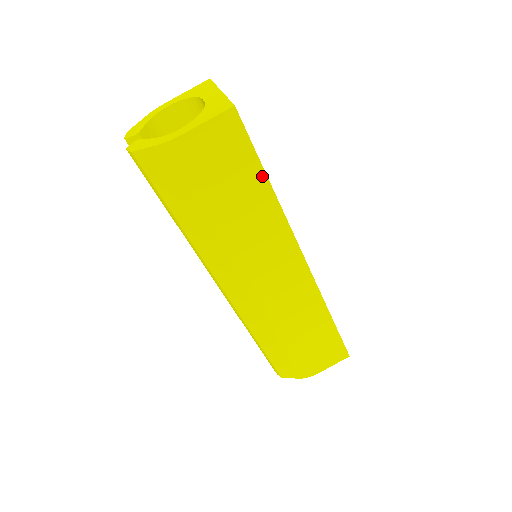
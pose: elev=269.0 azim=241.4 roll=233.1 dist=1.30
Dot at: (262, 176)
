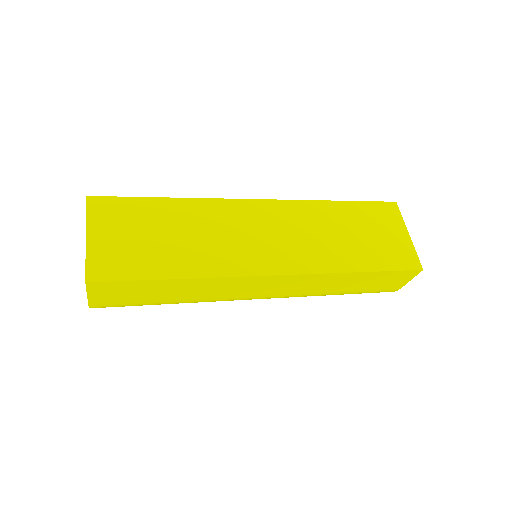
Dot at: (162, 281)
